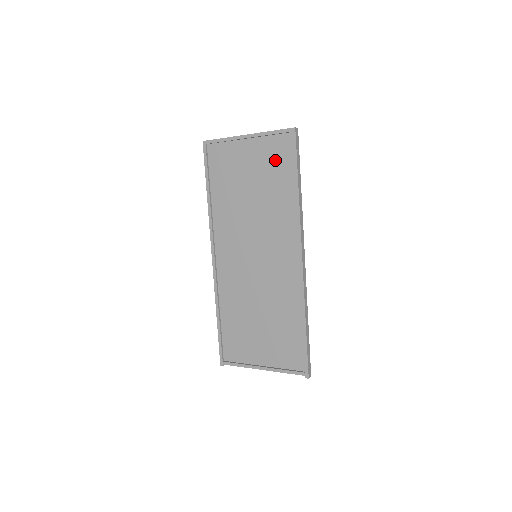
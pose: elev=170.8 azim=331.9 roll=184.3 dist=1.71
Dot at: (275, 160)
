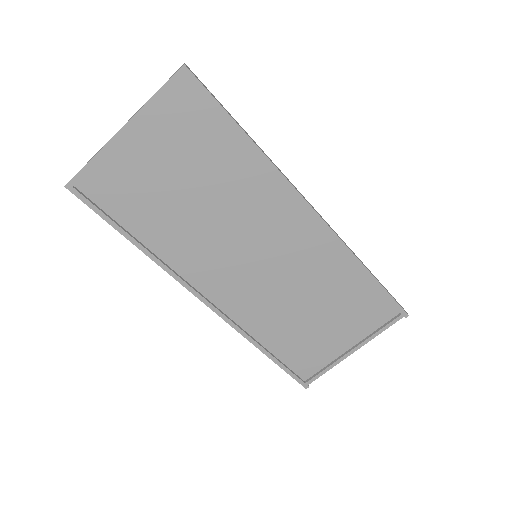
Dot at: (189, 129)
